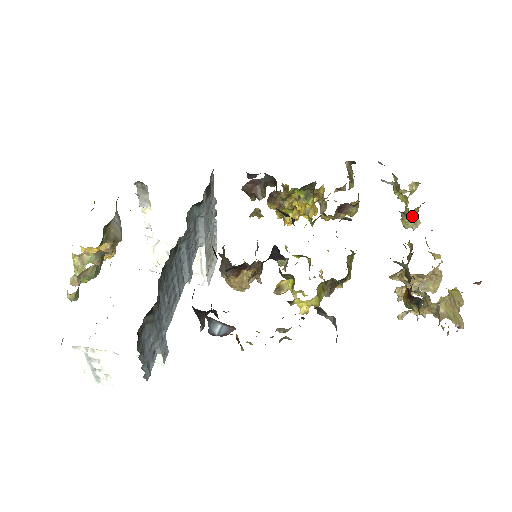
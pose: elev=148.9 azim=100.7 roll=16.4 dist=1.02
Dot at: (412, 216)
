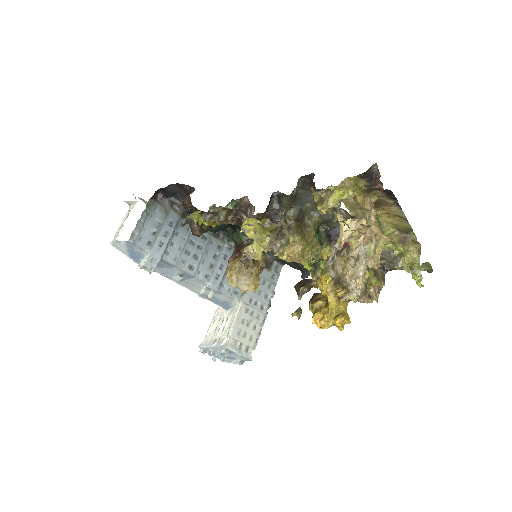
Dot at: occluded
